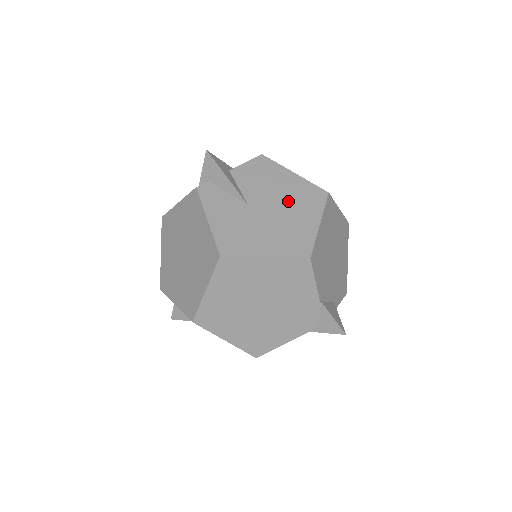
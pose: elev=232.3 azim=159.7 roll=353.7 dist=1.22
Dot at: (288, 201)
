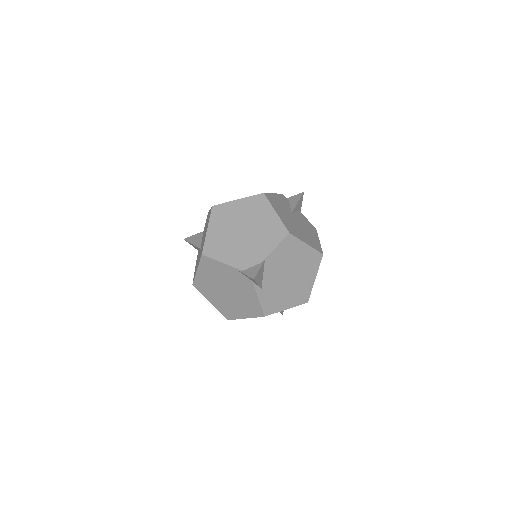
Dot at: (306, 232)
